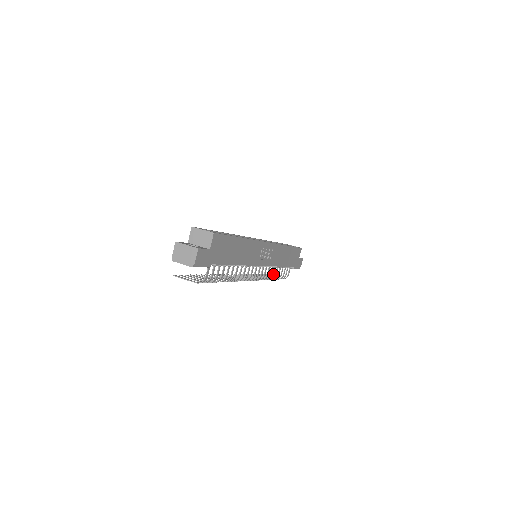
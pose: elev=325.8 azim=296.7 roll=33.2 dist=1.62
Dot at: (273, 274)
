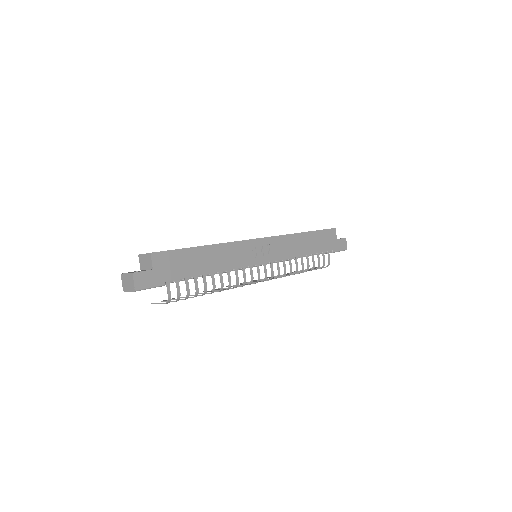
Dot at: (296, 267)
